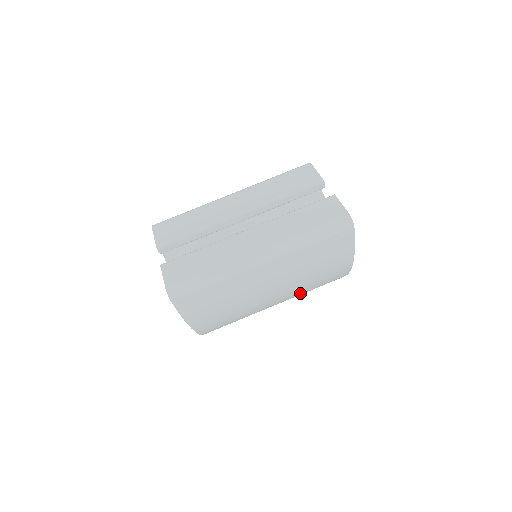
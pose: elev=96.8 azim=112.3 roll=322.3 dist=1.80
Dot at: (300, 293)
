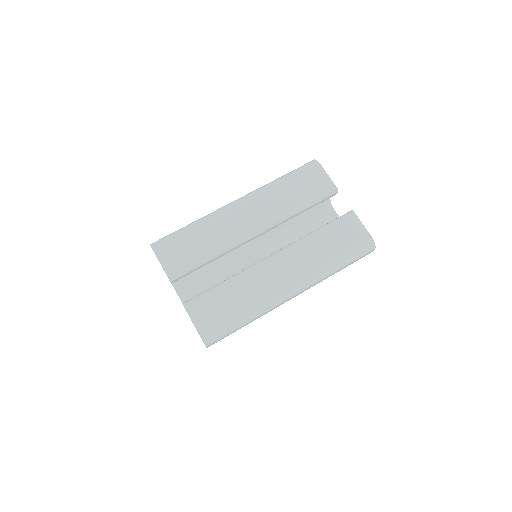
Dot at: occluded
